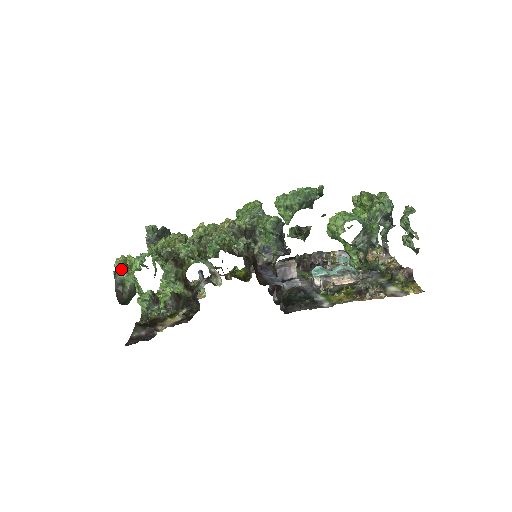
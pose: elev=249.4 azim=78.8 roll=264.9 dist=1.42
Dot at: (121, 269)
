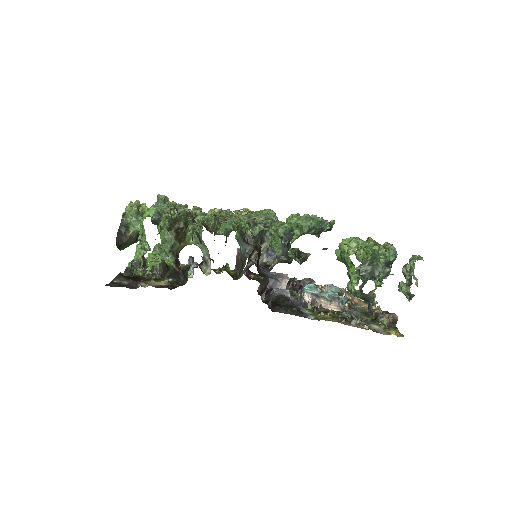
Dot at: (132, 212)
